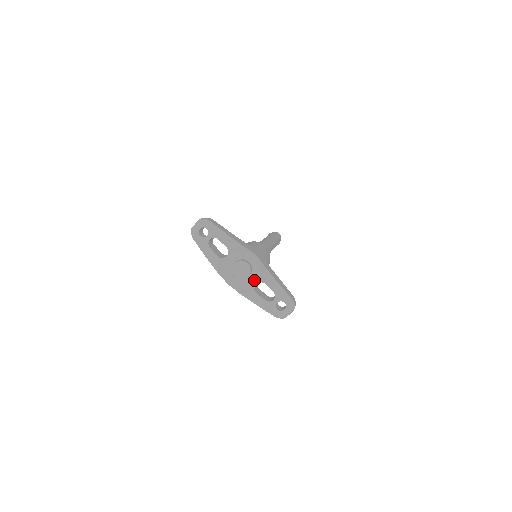
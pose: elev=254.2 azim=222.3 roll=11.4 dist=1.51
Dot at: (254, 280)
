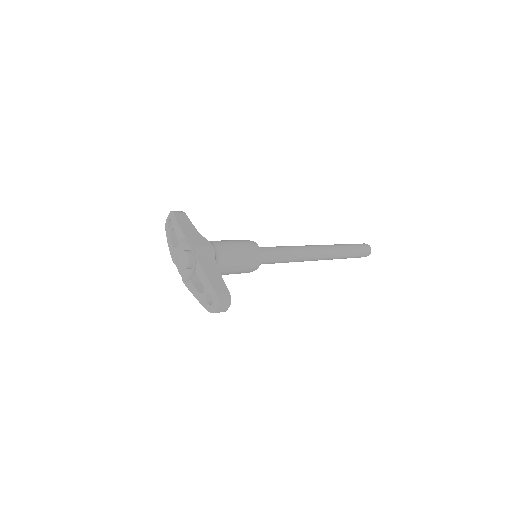
Dot at: (194, 271)
